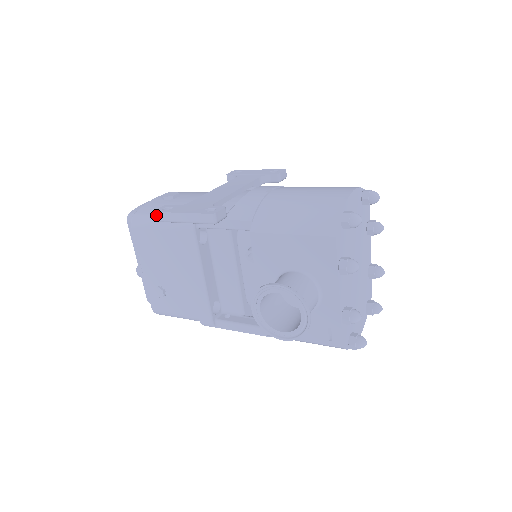
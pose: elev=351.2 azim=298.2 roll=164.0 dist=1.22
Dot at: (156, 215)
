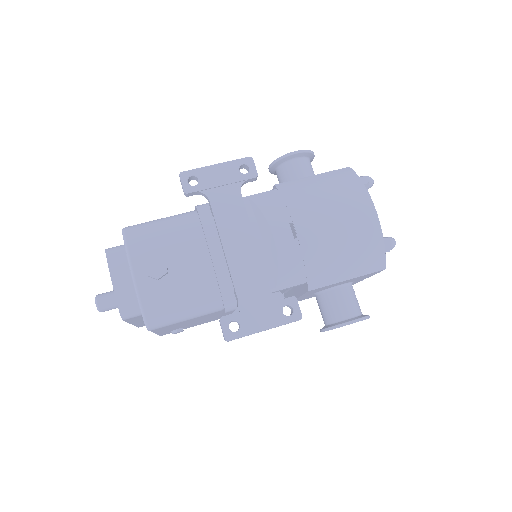
Dot at: occluded
